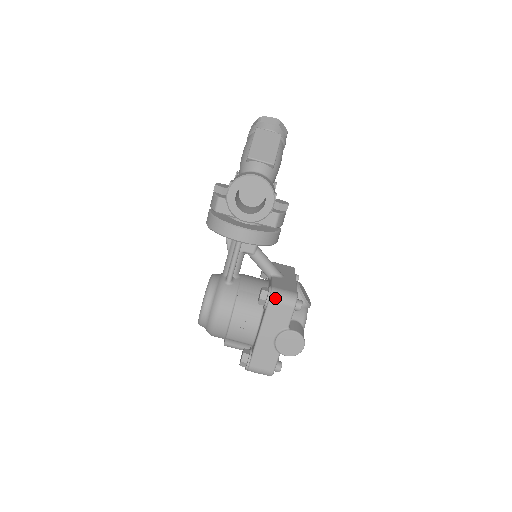
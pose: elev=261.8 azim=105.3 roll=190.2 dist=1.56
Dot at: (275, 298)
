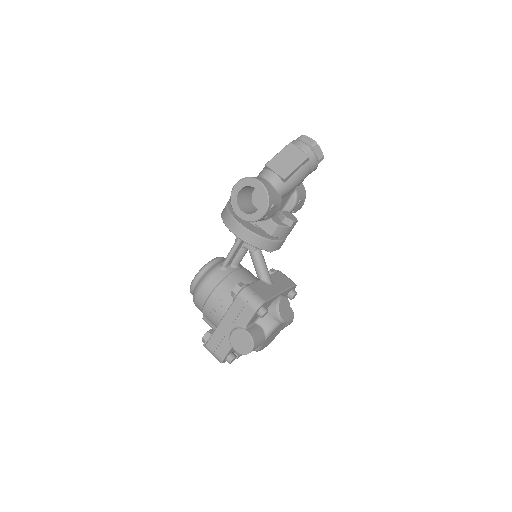
Dot at: (243, 295)
